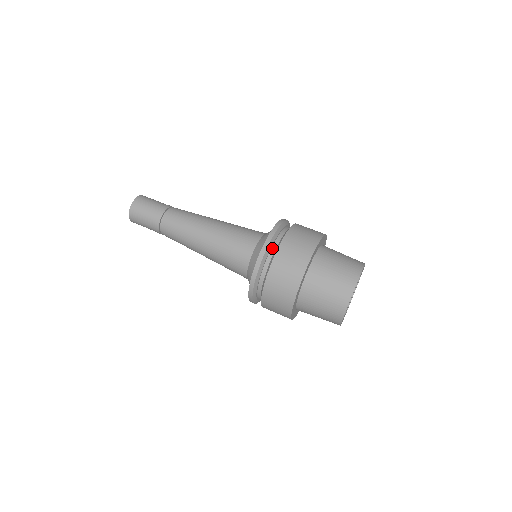
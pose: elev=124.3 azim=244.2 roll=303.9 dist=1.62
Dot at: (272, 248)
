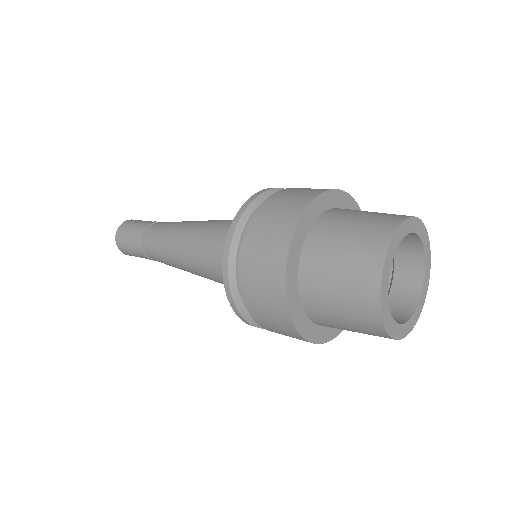
Dot at: occluded
